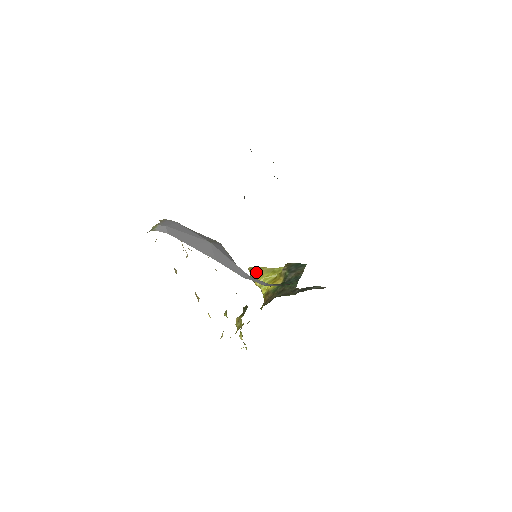
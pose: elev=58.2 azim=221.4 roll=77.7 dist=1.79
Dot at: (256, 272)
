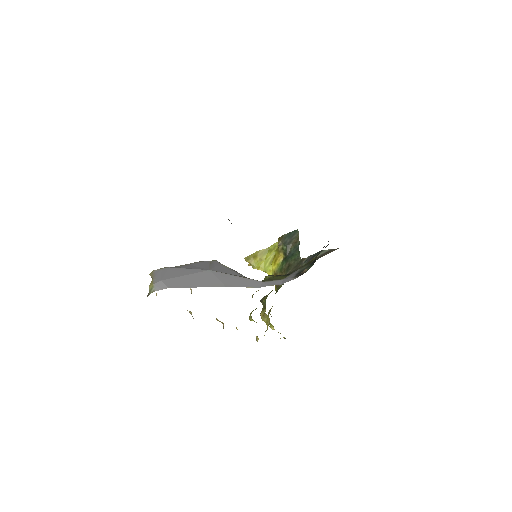
Dot at: (253, 259)
